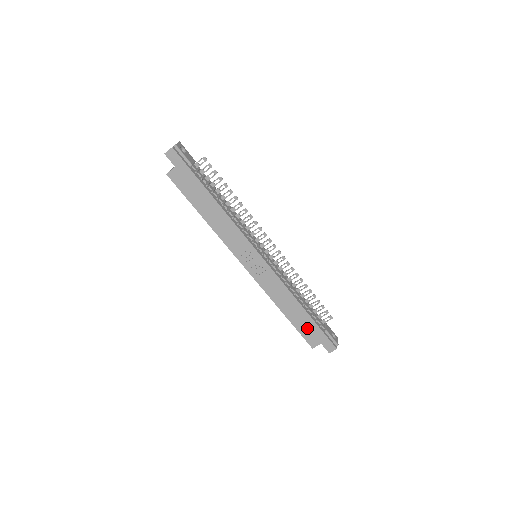
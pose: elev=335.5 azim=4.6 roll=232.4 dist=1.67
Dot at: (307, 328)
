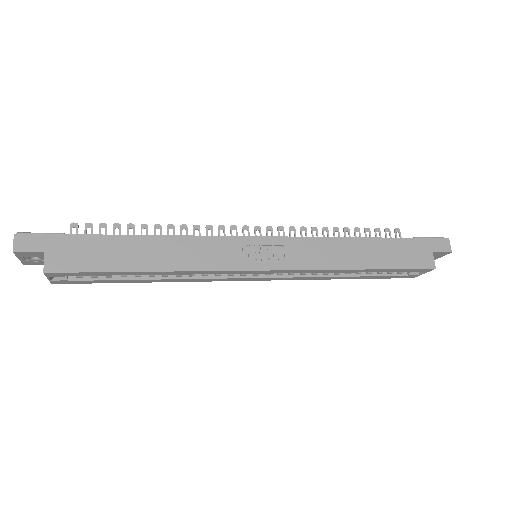
Dot at: (400, 254)
